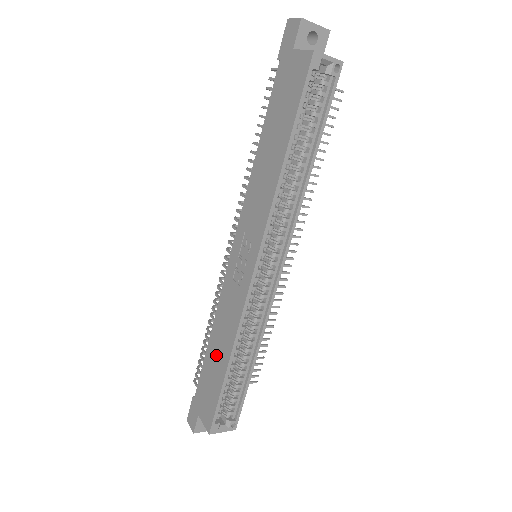
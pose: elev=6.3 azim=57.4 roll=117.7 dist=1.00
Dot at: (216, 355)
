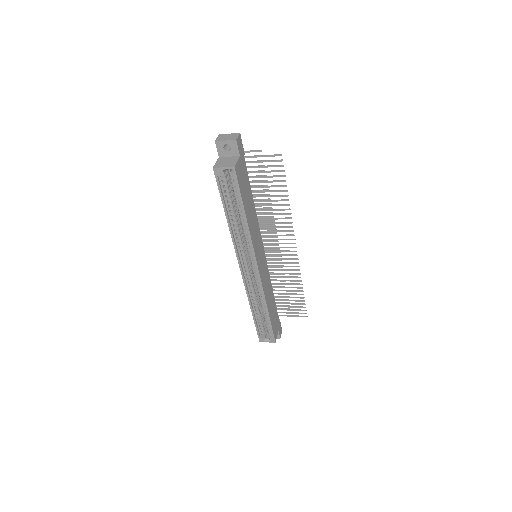
Dot at: occluded
